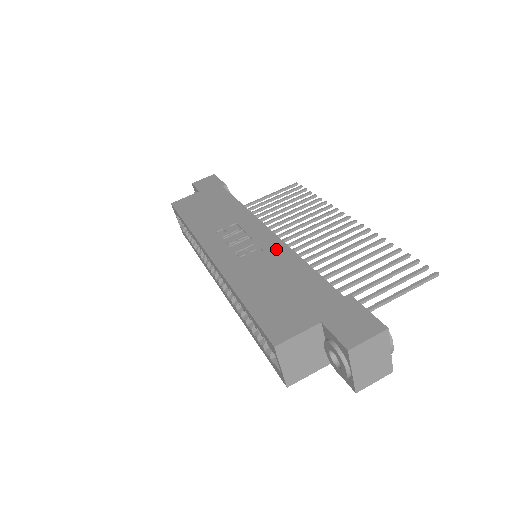
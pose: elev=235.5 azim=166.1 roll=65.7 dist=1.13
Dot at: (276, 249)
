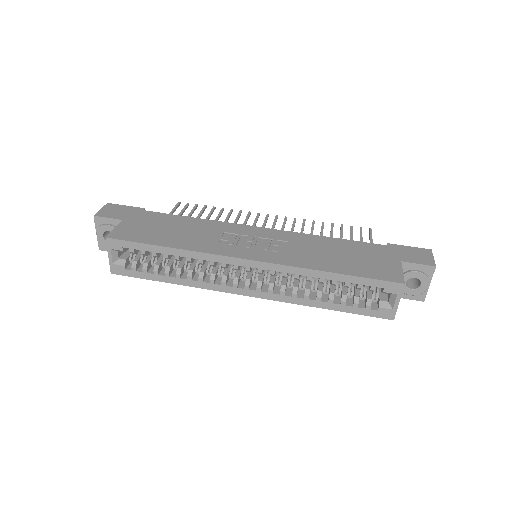
Dot at: (296, 237)
